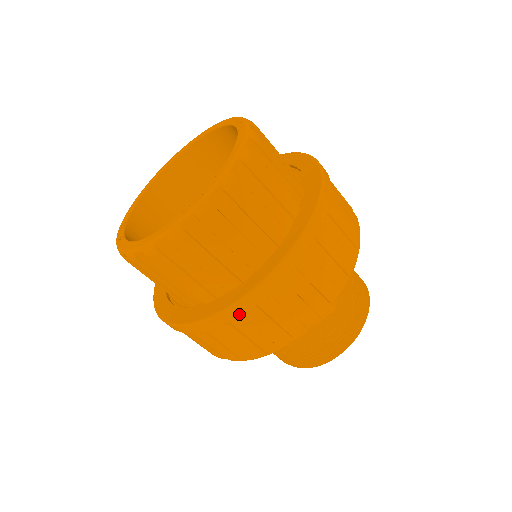
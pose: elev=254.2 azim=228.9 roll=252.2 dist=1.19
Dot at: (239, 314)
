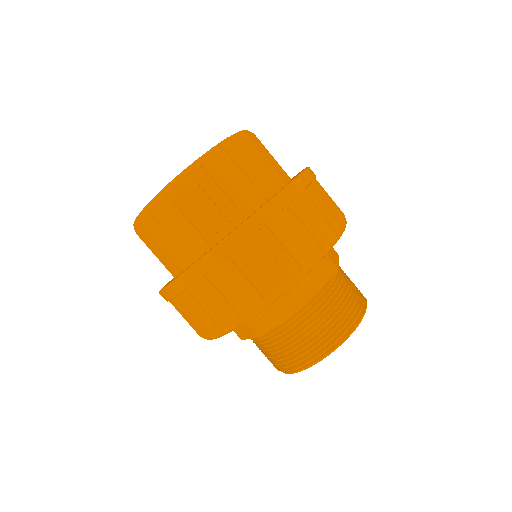
Dot at: (265, 220)
